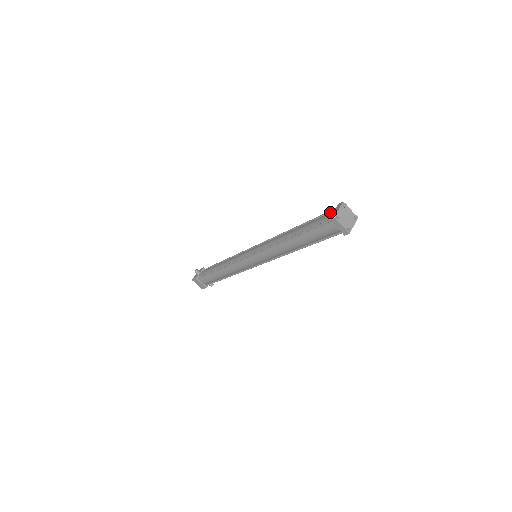
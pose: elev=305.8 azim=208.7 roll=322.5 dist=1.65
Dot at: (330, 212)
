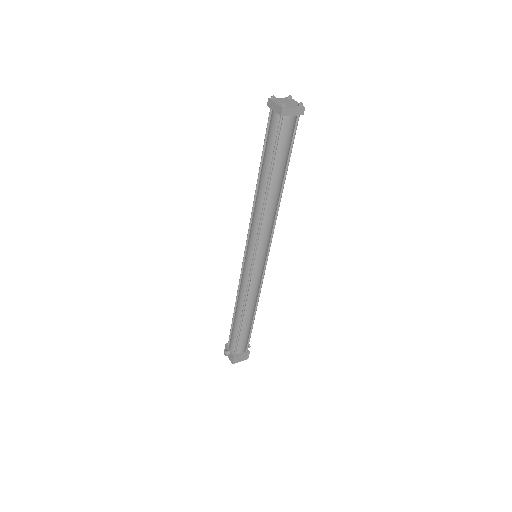
Dot at: (269, 122)
